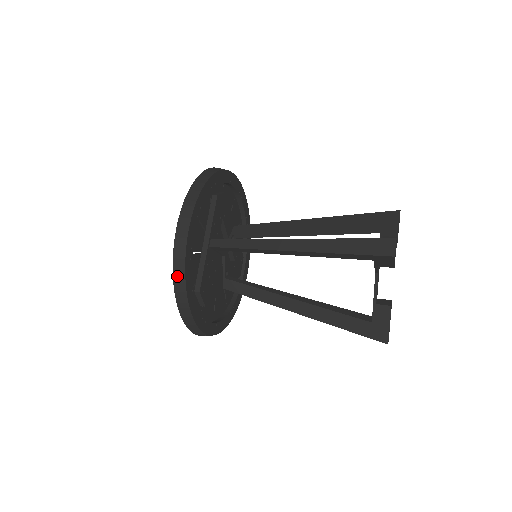
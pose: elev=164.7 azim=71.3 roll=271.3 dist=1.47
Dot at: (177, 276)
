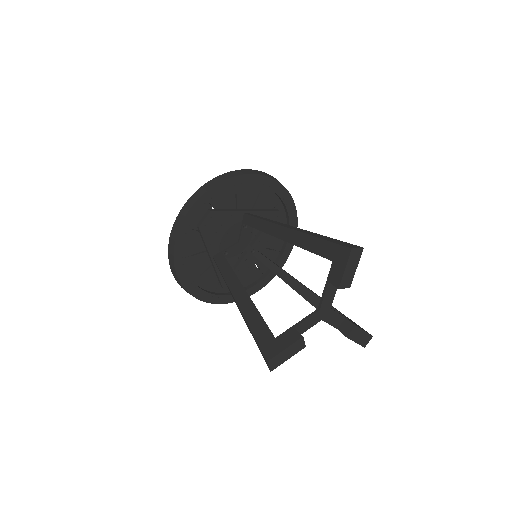
Dot at: occluded
